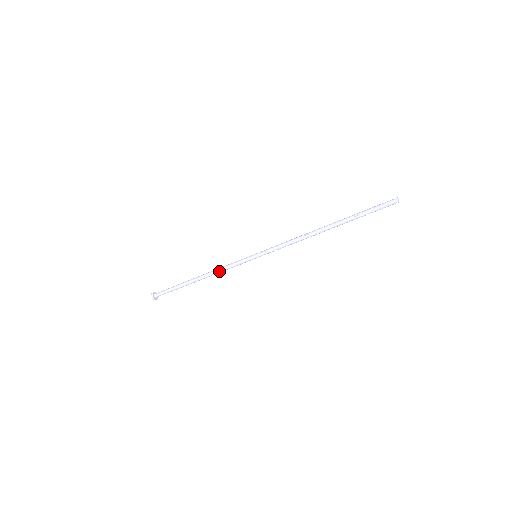
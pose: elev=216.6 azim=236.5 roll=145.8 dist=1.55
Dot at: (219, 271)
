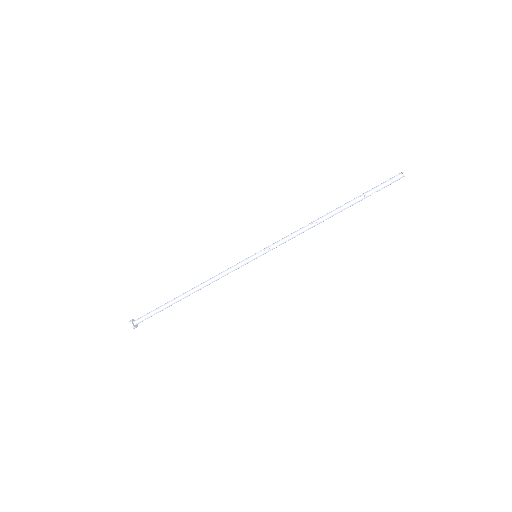
Dot at: (214, 280)
